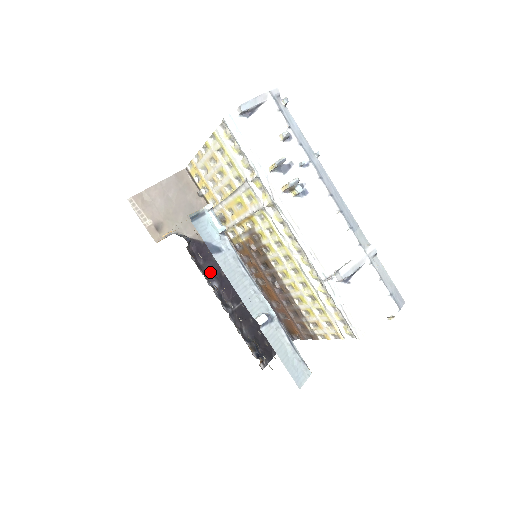
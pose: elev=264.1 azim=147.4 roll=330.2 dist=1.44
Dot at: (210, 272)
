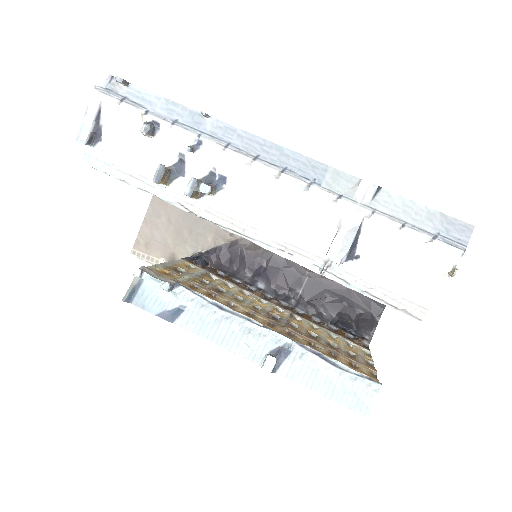
Dot at: (249, 273)
